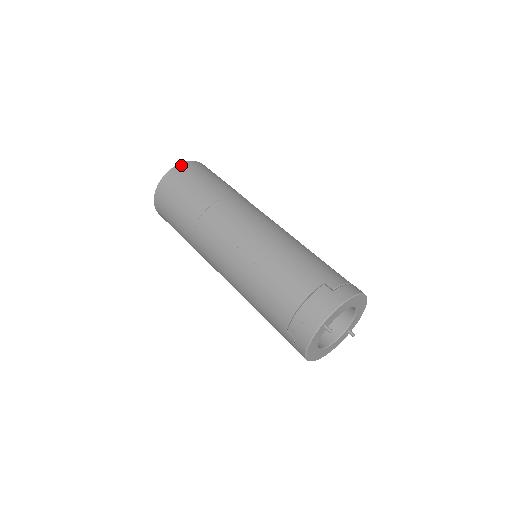
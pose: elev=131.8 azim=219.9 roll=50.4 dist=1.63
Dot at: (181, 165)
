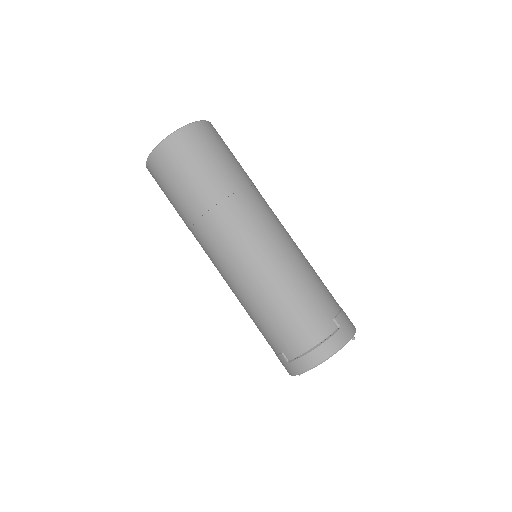
Dot at: (149, 163)
